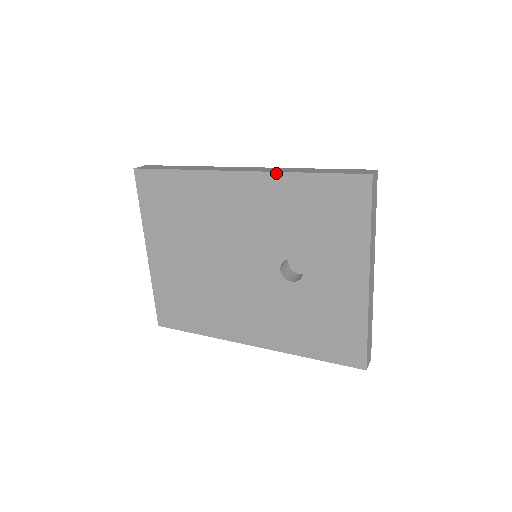
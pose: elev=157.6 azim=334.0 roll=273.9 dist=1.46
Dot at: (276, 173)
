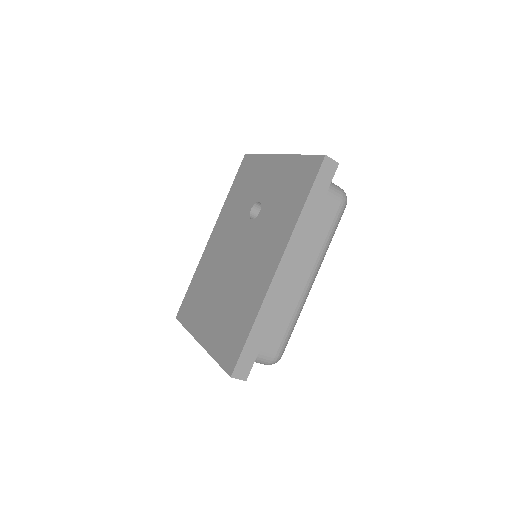
Dot at: (221, 210)
